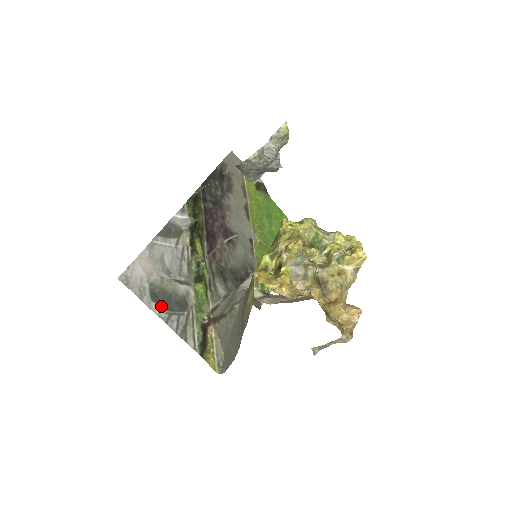
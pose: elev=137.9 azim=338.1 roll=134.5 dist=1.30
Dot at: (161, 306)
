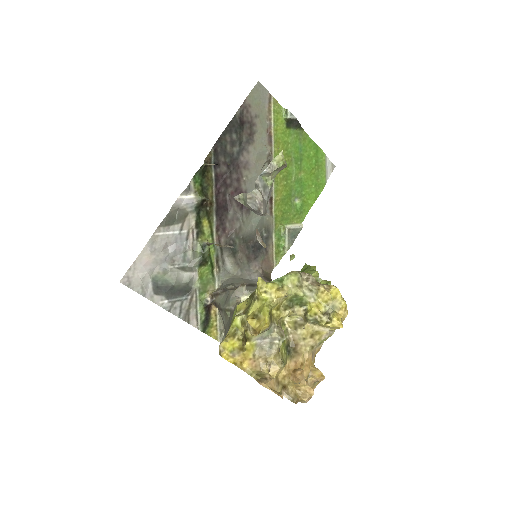
Dot at: (164, 297)
